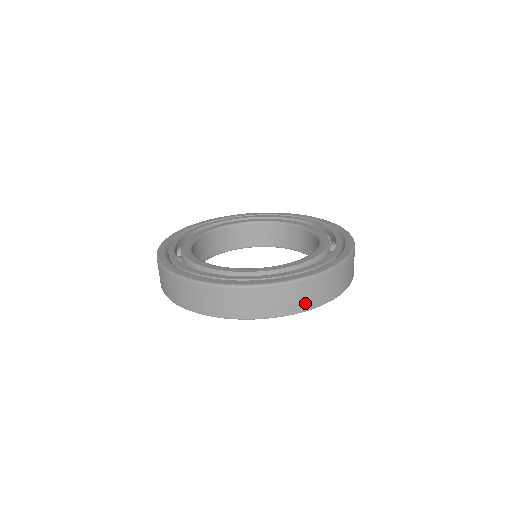
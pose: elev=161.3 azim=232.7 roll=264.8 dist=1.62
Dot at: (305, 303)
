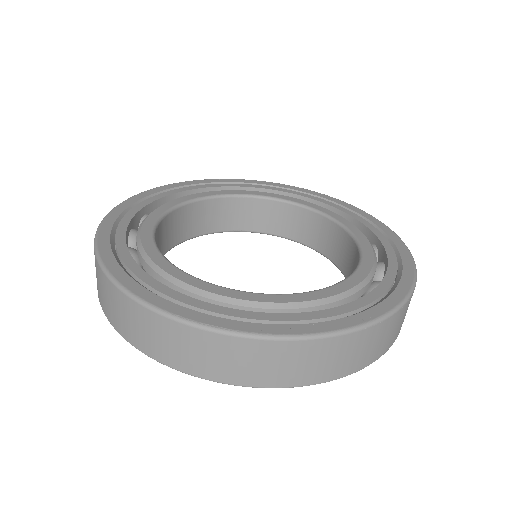
Dot at: occluded
